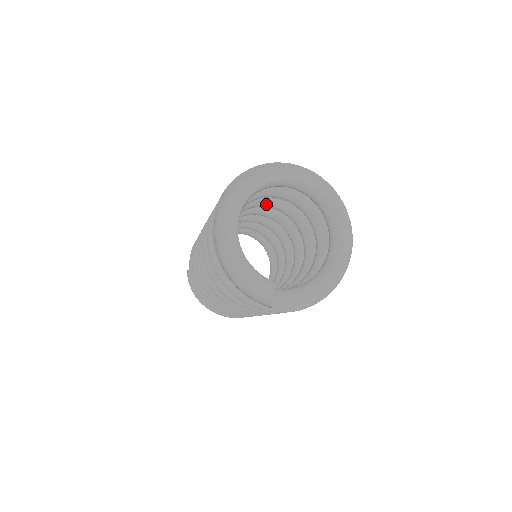
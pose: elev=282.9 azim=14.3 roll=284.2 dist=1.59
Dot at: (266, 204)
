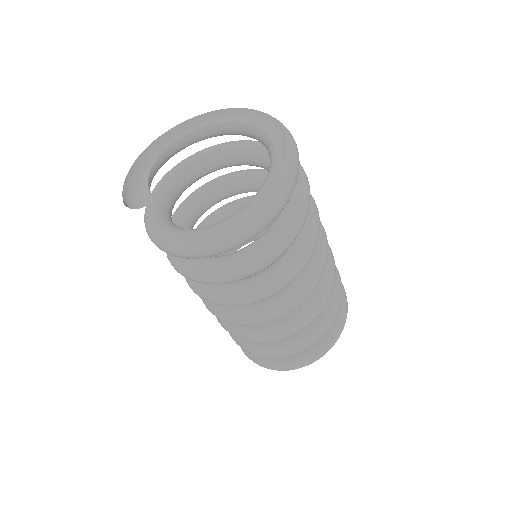
Dot at: occluded
